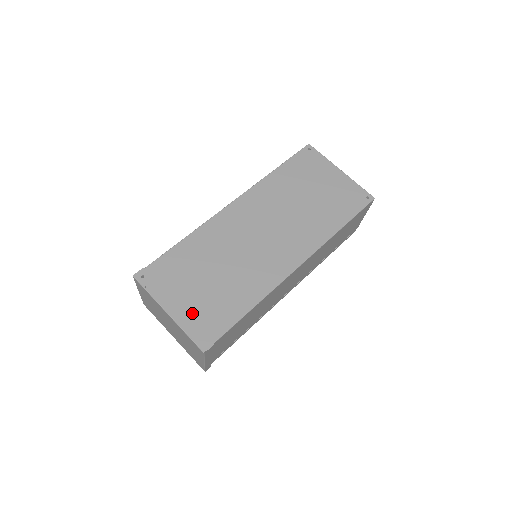
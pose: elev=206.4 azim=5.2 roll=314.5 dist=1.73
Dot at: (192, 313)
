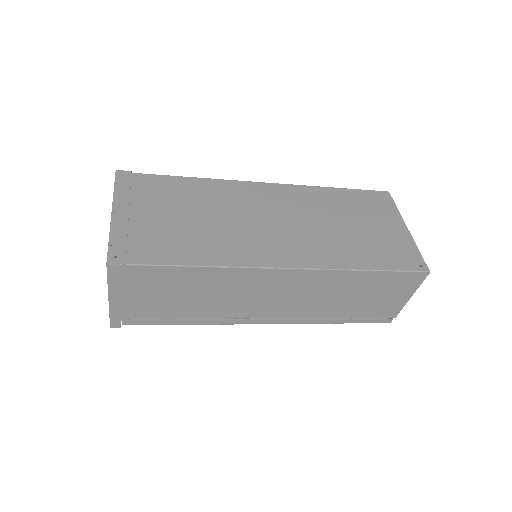
Dot at: (134, 228)
